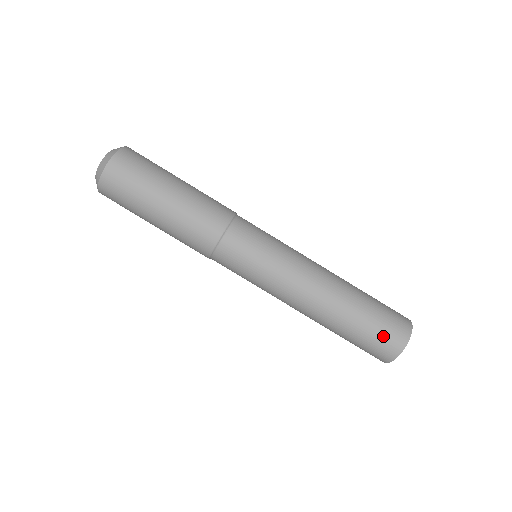
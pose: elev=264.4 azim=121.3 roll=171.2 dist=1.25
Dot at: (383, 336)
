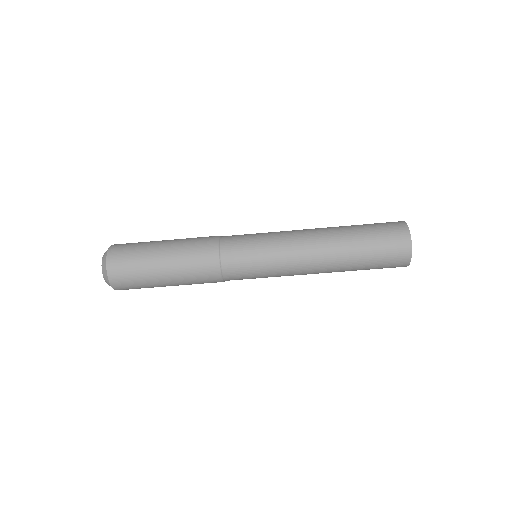
Dot at: occluded
